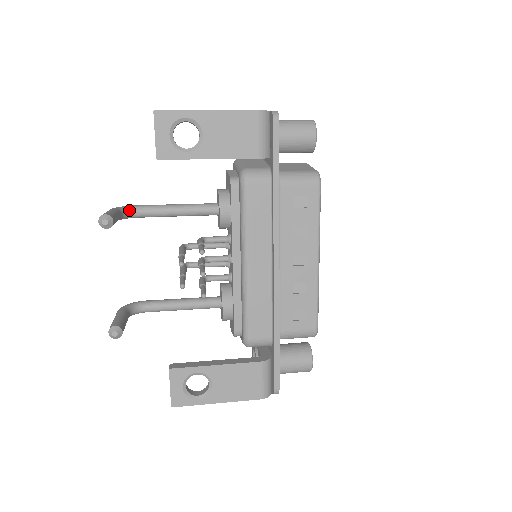
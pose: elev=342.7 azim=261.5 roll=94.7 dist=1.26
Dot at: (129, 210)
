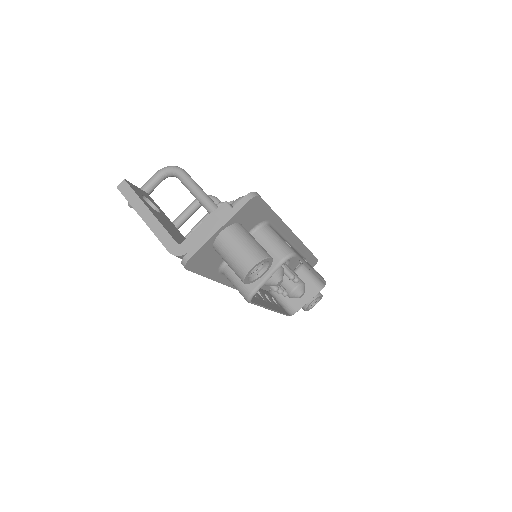
Dot at: (171, 175)
